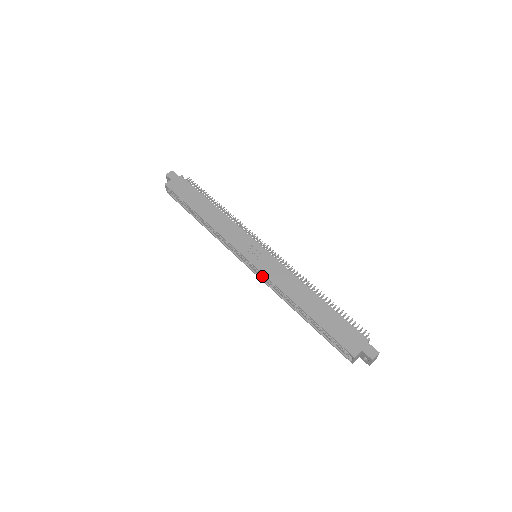
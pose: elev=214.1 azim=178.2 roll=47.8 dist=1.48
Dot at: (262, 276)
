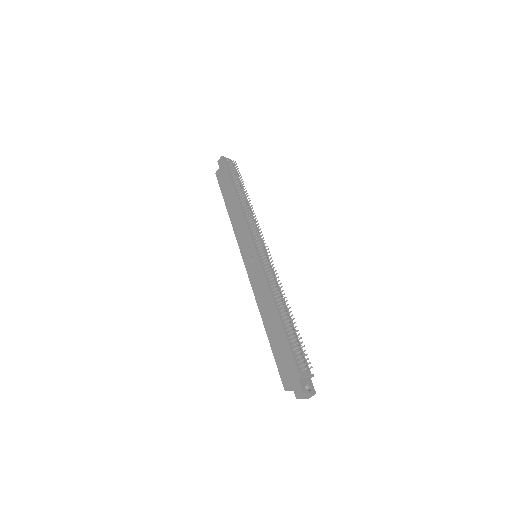
Dot at: occluded
